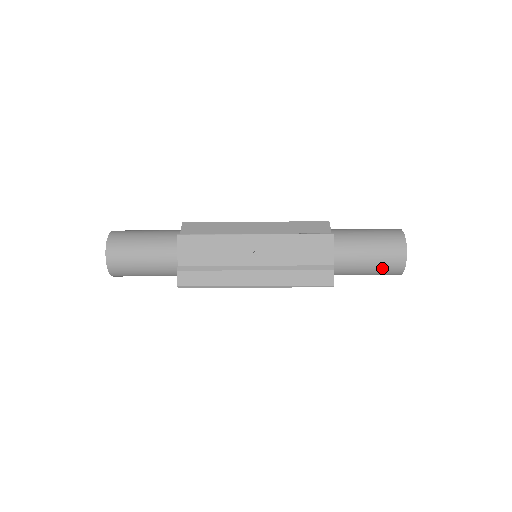
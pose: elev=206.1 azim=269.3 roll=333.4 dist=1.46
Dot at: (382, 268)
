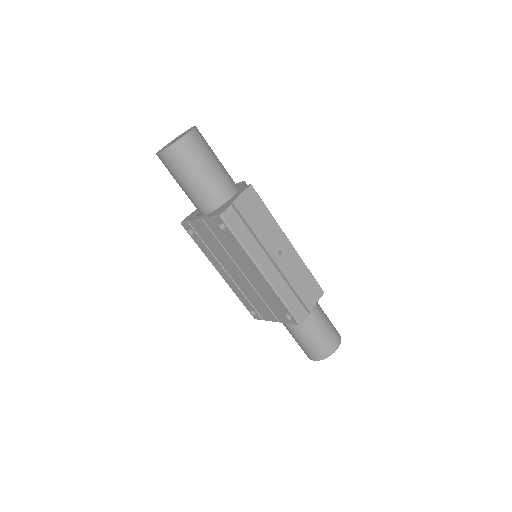
Dot at: (317, 344)
